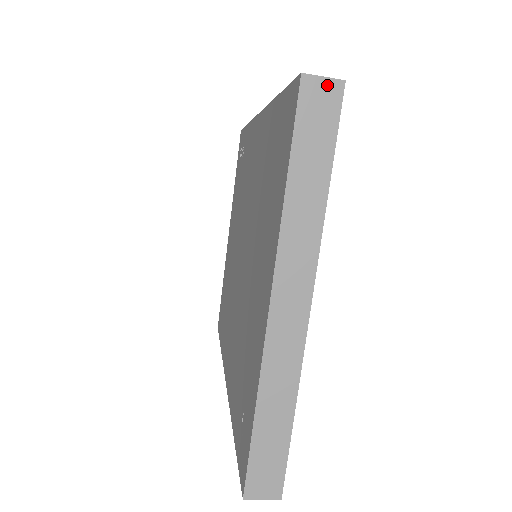
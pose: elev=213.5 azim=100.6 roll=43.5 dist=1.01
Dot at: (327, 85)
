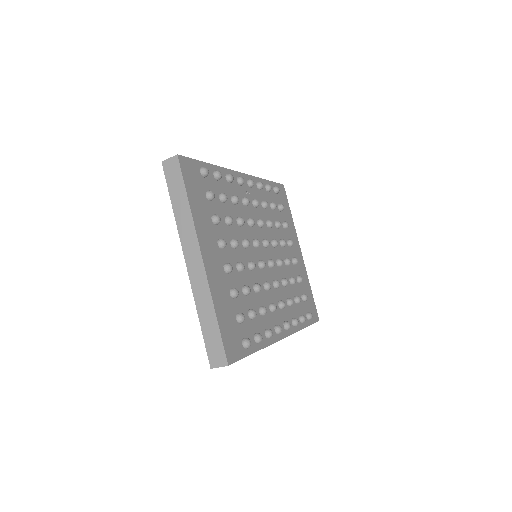
Dot at: (172, 160)
